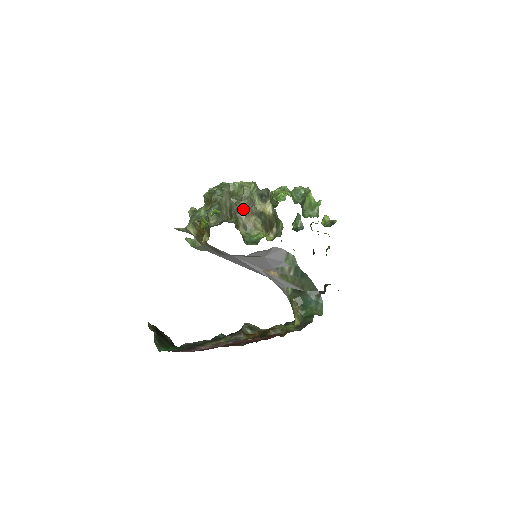
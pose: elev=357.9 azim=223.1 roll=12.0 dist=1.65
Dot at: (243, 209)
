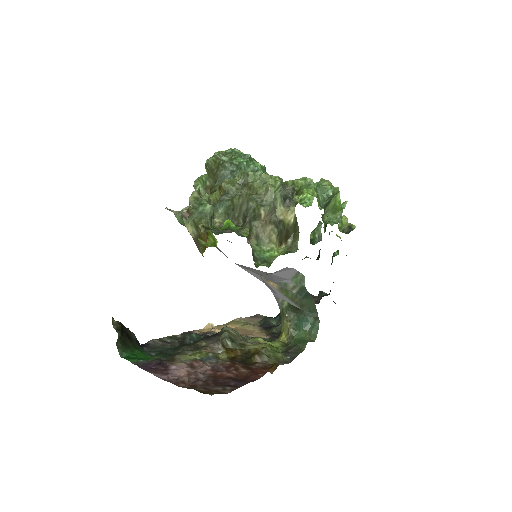
Dot at: (261, 217)
